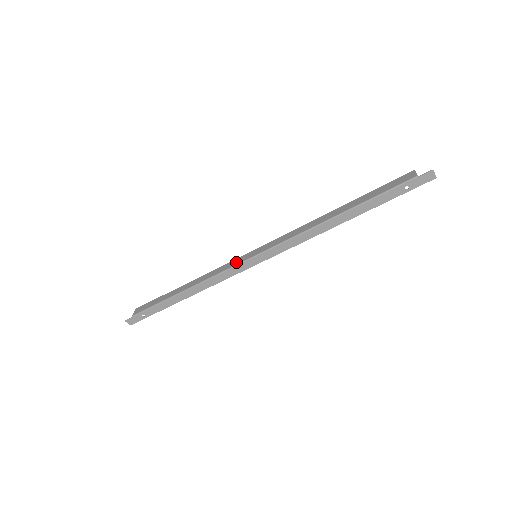
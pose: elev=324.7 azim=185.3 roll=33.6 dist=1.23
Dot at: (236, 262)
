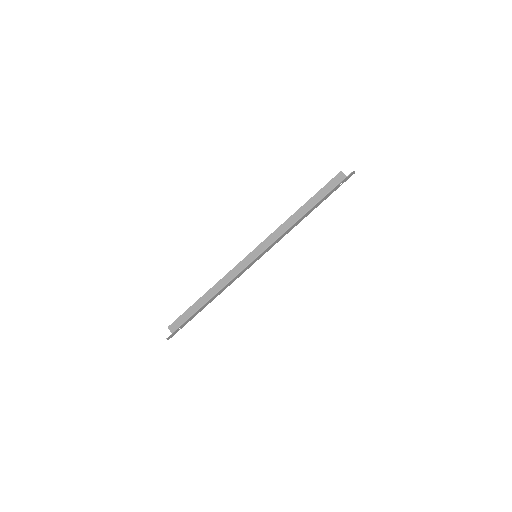
Dot at: (243, 265)
